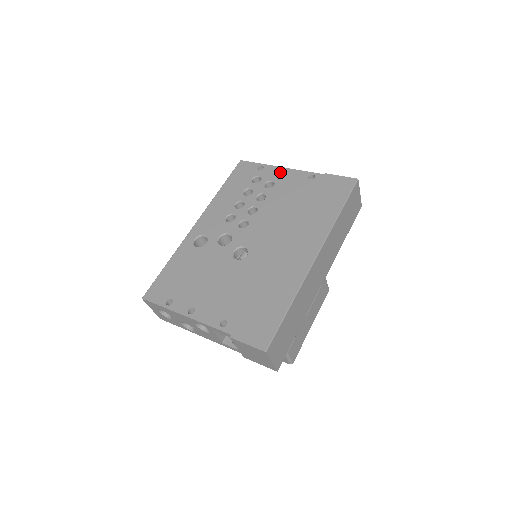
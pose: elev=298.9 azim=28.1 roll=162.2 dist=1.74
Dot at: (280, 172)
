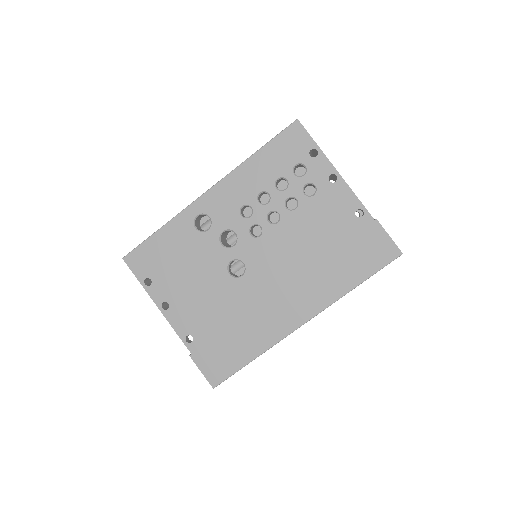
Dot at: (332, 174)
